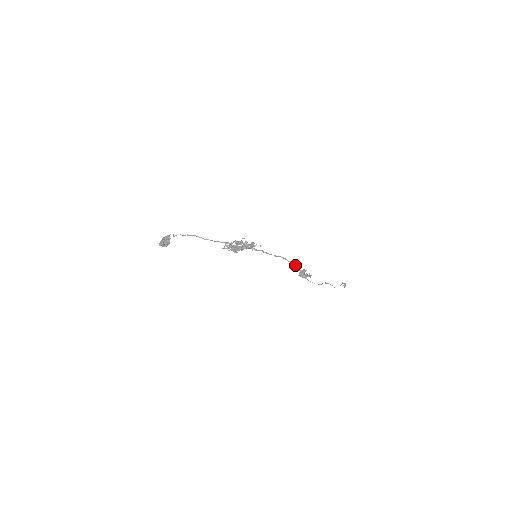
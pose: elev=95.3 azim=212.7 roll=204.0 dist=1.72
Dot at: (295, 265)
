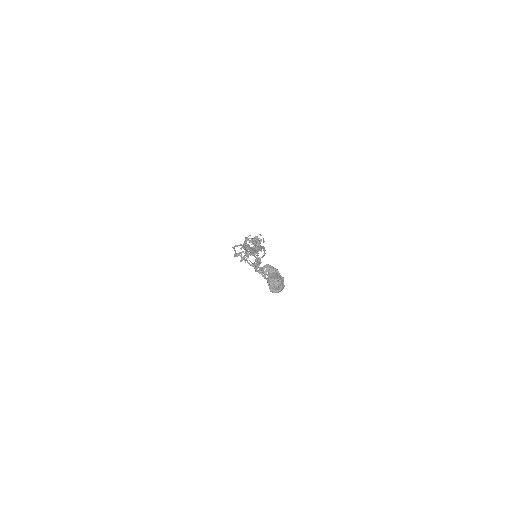
Dot at: (263, 256)
